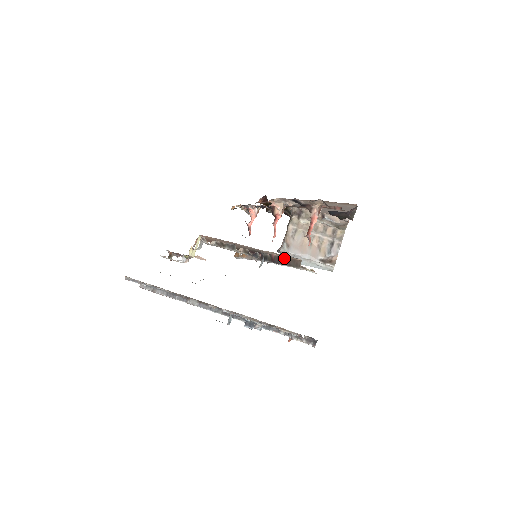
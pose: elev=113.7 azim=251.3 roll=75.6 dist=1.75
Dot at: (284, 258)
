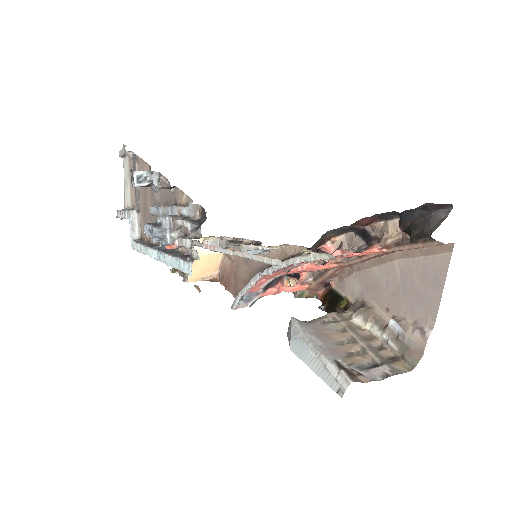
Dot at: occluded
